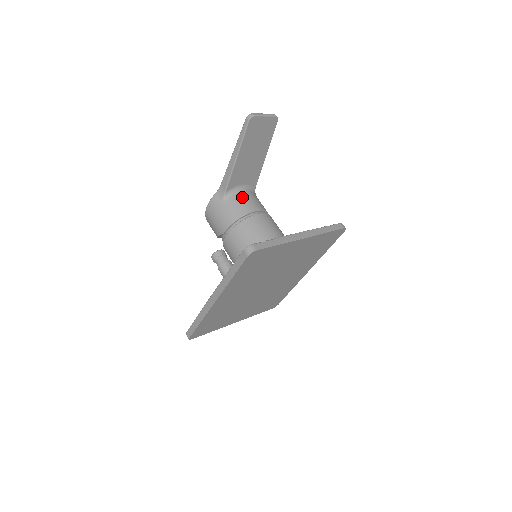
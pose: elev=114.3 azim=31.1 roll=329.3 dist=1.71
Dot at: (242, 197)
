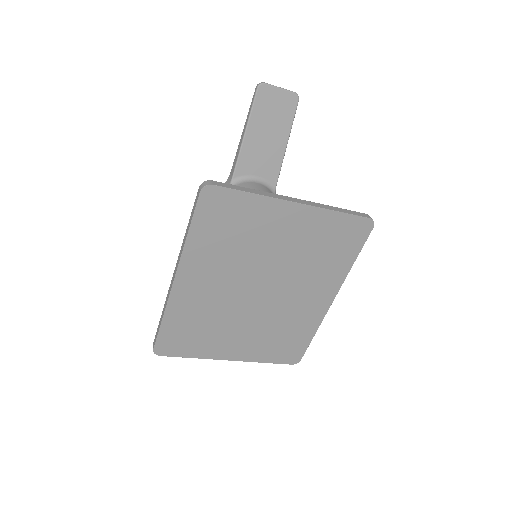
Dot at: (251, 185)
